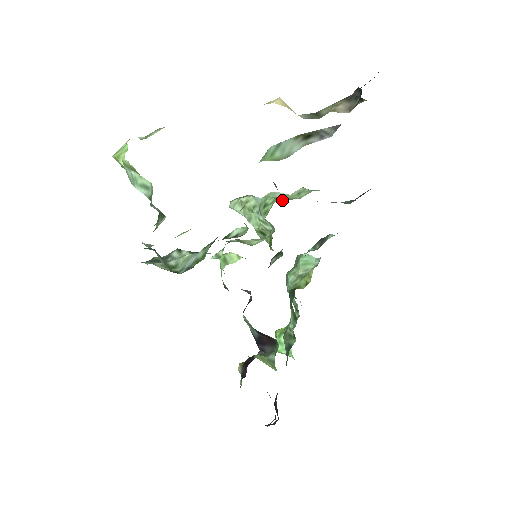
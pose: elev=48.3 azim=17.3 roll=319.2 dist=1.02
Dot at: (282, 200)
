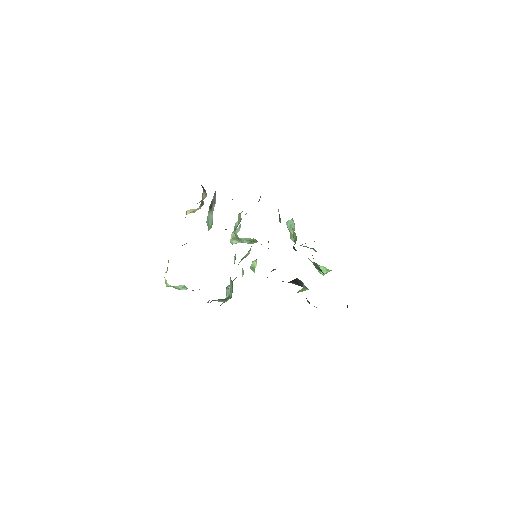
Dot at: occluded
